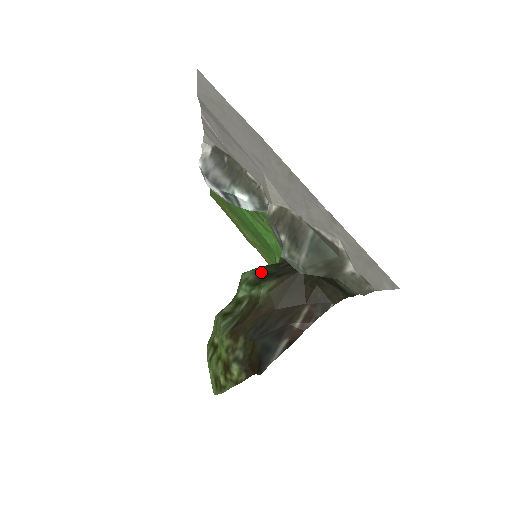
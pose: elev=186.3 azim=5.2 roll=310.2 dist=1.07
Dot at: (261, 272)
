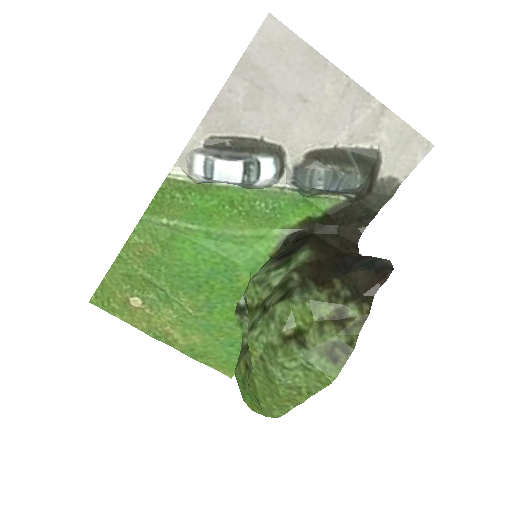
Dot at: (278, 257)
